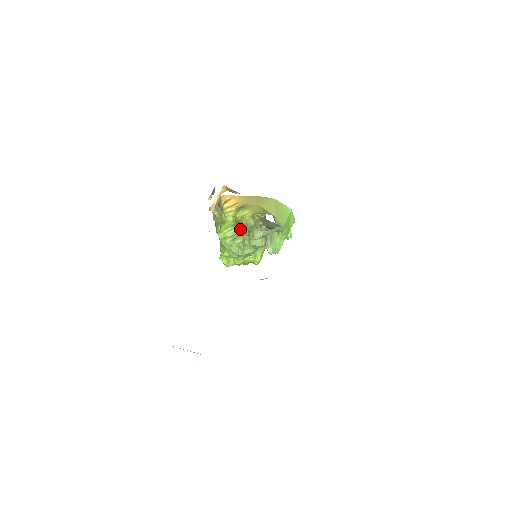
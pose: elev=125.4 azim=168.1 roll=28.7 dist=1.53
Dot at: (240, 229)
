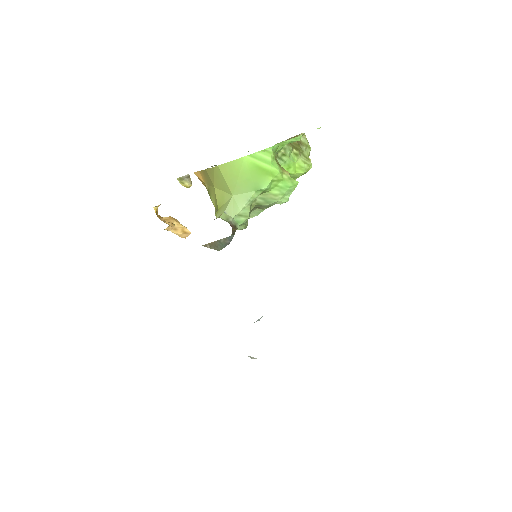
Dot at: occluded
